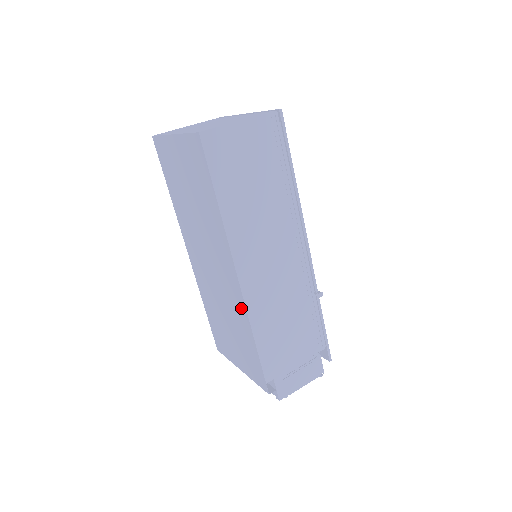
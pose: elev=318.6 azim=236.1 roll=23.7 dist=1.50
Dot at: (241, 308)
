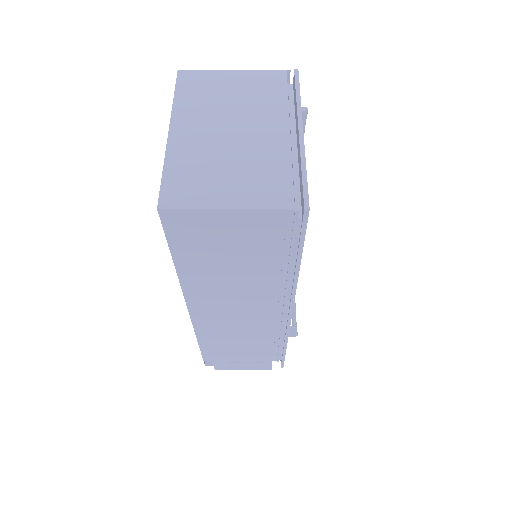
Dot at: occluded
